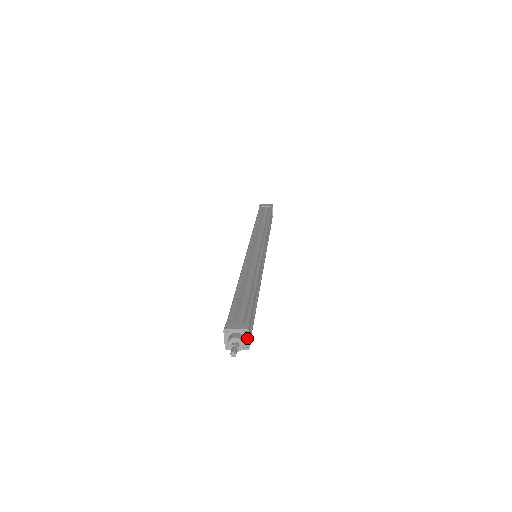
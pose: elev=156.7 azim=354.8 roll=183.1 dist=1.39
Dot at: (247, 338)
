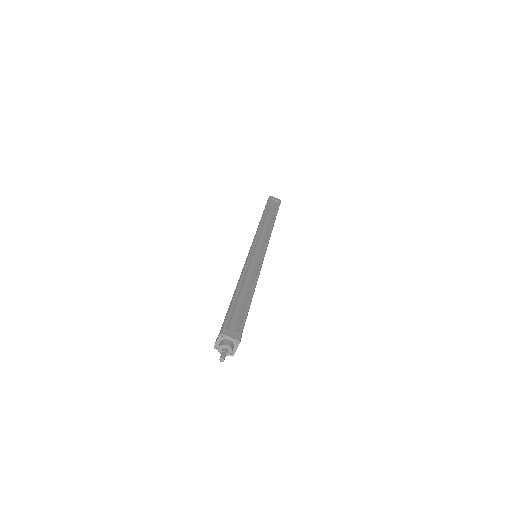
Dot at: (236, 347)
